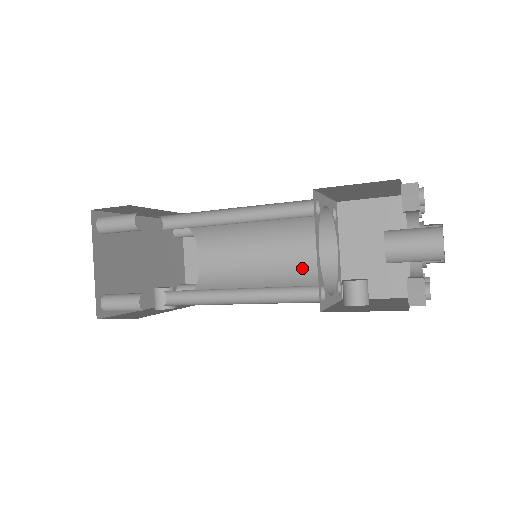
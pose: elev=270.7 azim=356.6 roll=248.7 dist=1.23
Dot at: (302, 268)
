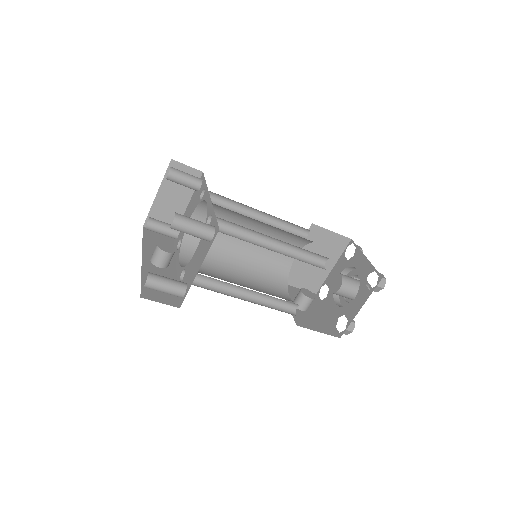
Dot at: (268, 259)
